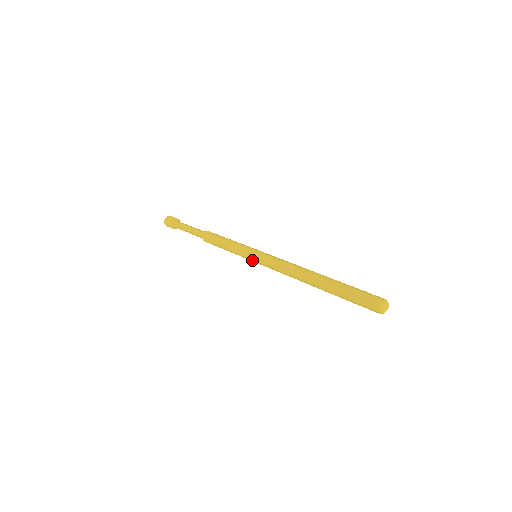
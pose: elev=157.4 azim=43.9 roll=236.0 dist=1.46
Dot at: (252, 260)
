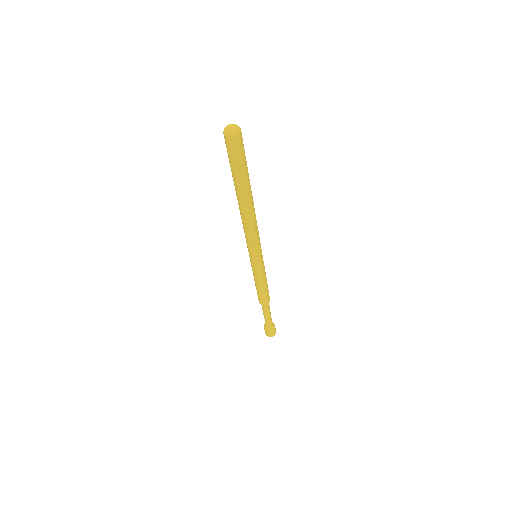
Dot at: (254, 261)
